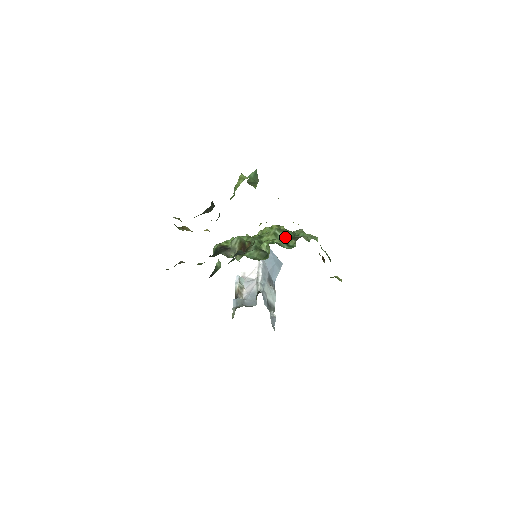
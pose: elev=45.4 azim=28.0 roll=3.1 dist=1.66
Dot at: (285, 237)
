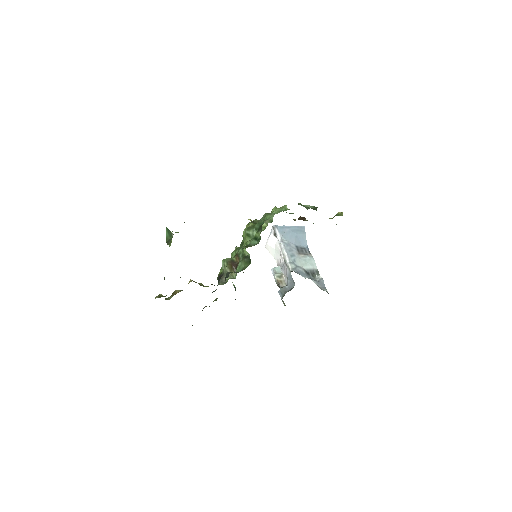
Dot at: (256, 231)
